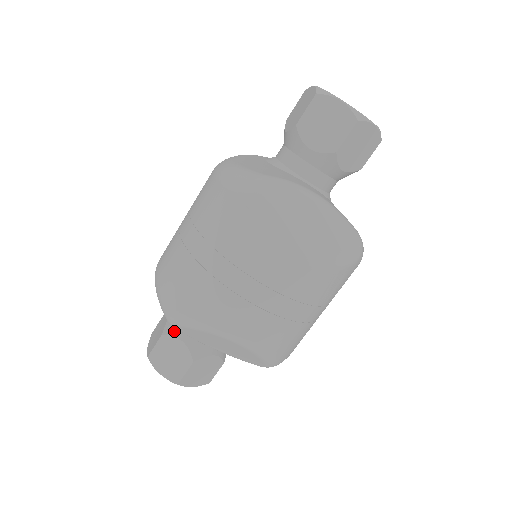
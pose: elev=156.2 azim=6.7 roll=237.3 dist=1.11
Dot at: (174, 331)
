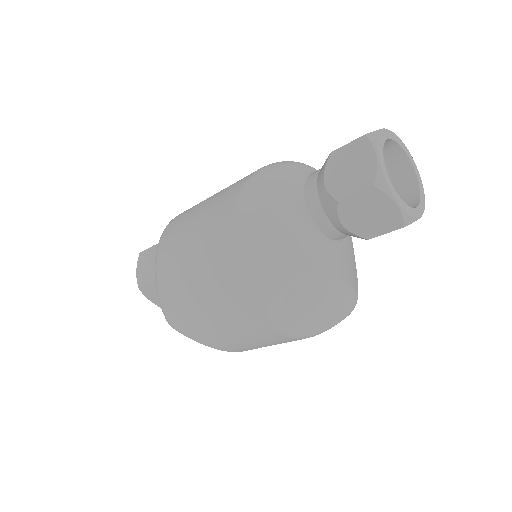
Dot at: occluded
